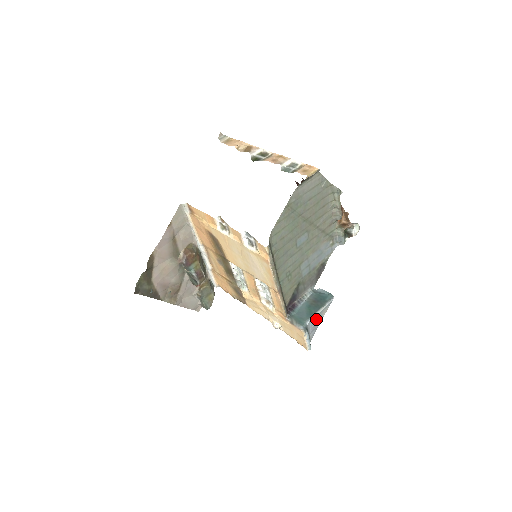
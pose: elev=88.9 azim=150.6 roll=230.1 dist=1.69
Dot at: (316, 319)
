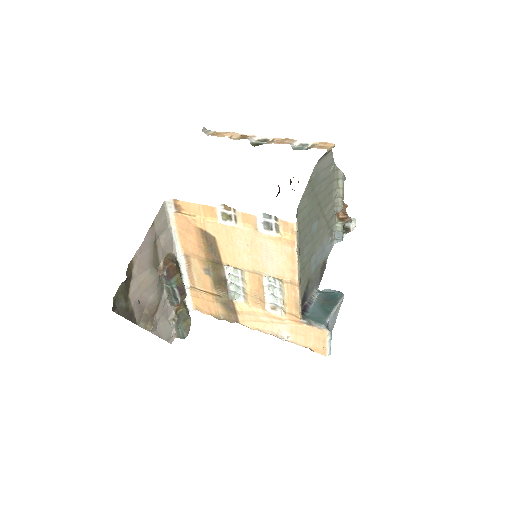
Dot at: (333, 318)
